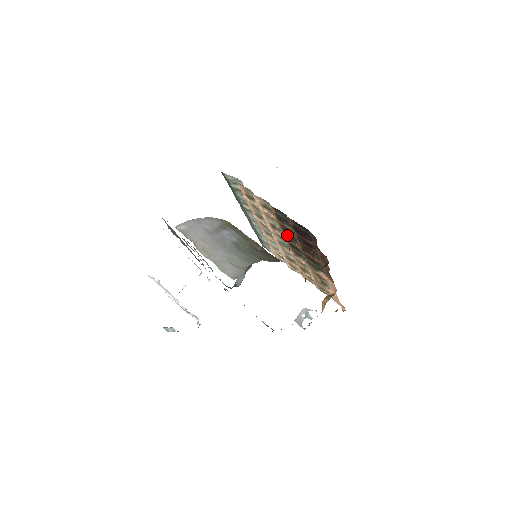
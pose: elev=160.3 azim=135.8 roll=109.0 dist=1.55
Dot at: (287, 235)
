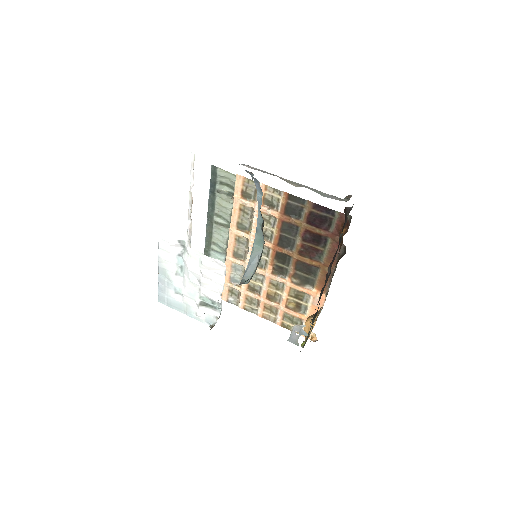
Dot at: (282, 239)
